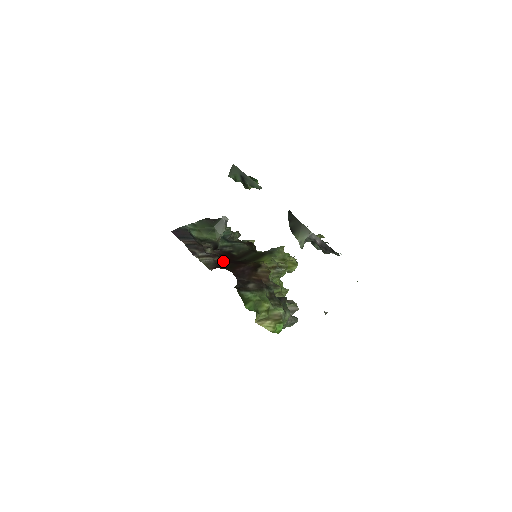
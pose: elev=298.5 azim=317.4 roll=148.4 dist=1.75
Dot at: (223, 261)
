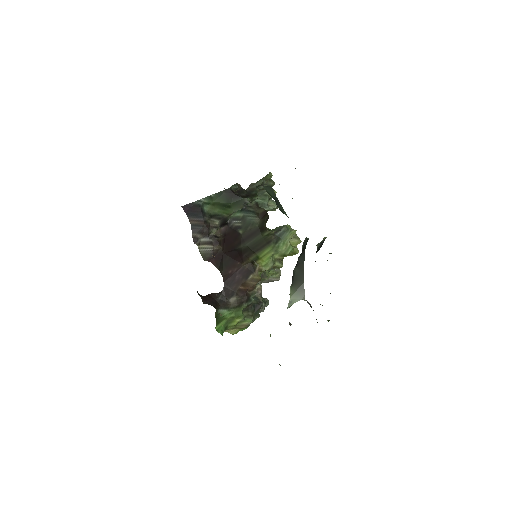
Dot at: (222, 251)
